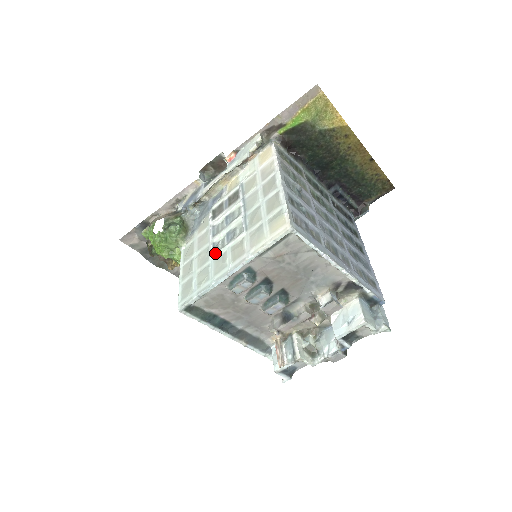
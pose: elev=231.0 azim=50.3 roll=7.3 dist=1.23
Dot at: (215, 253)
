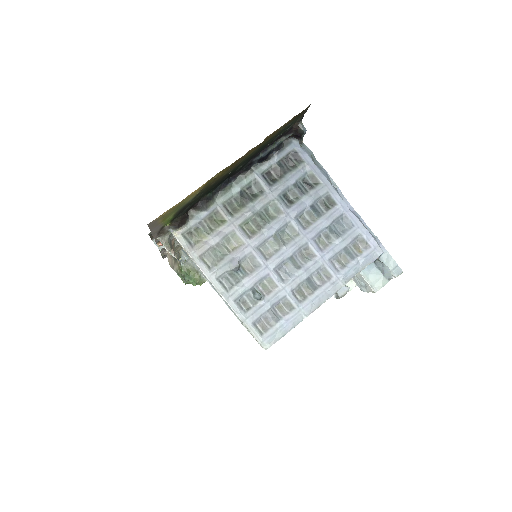
Dot at: occluded
